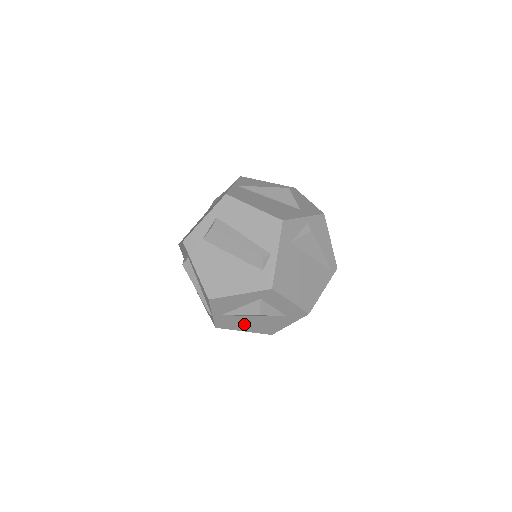
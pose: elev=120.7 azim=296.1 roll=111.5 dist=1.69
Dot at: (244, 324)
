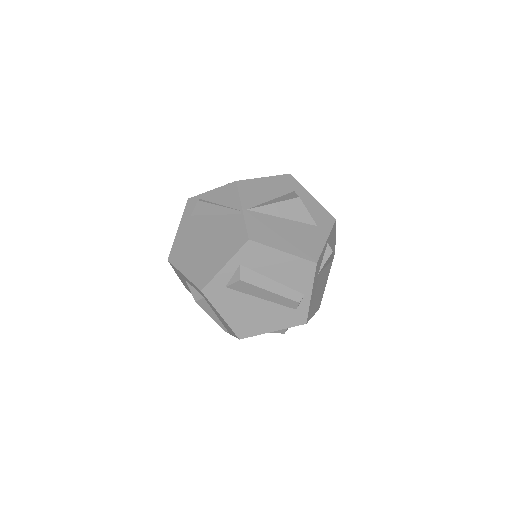
Dot at: occluded
